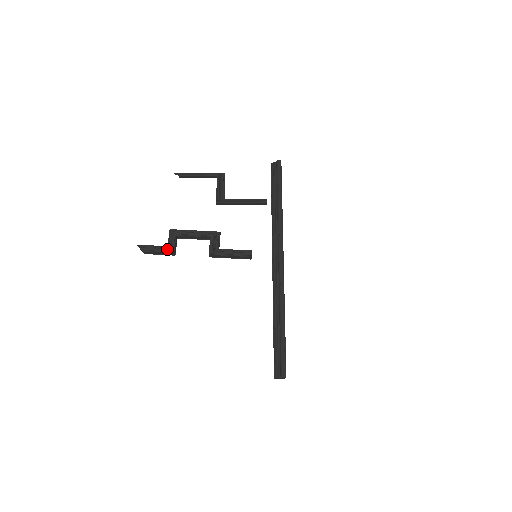
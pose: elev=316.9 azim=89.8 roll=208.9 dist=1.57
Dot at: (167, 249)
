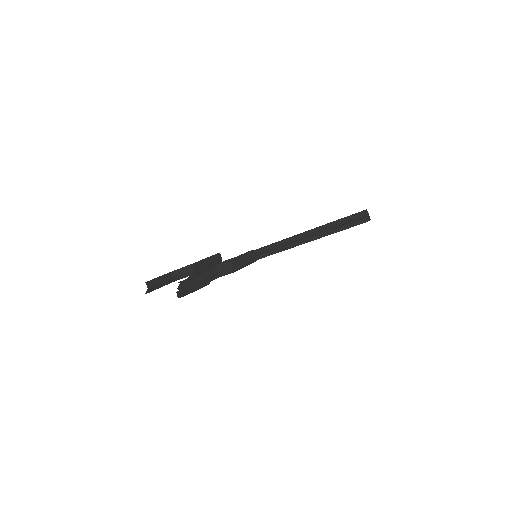
Dot at: (198, 273)
